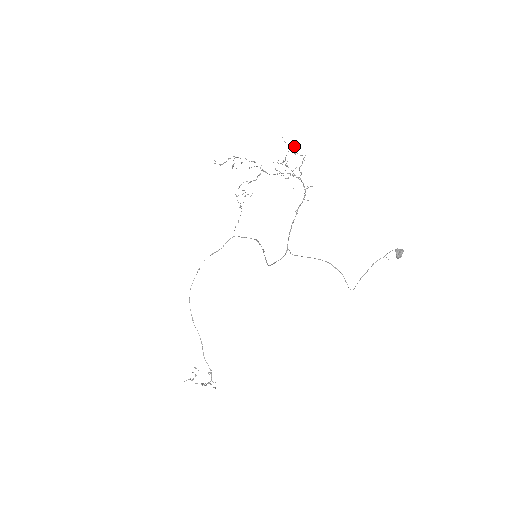
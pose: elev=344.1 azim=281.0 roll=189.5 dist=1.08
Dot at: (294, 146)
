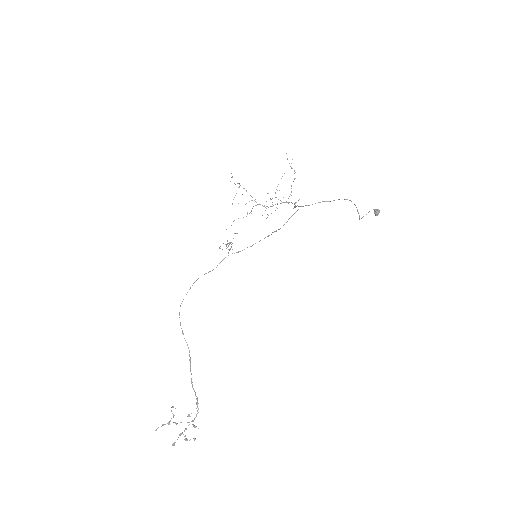
Dot at: (291, 163)
